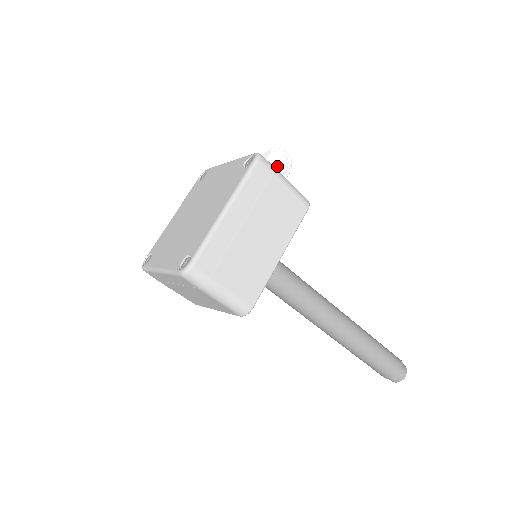
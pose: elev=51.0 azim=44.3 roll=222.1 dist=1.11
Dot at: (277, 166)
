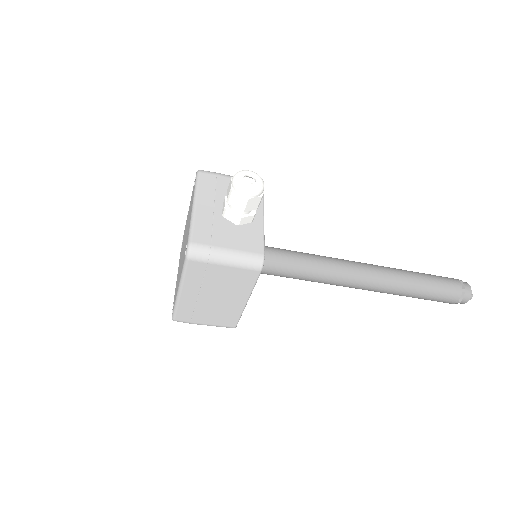
Dot at: (239, 206)
